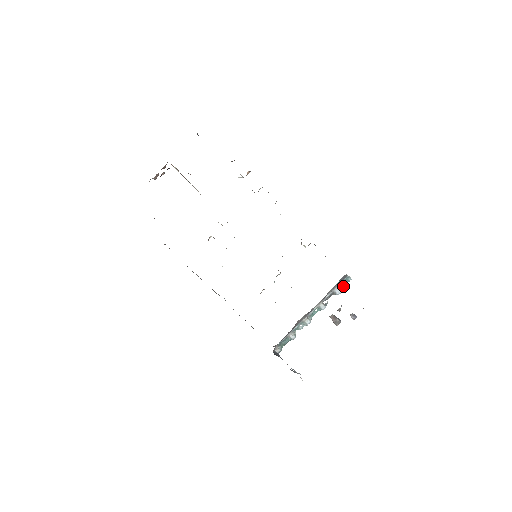
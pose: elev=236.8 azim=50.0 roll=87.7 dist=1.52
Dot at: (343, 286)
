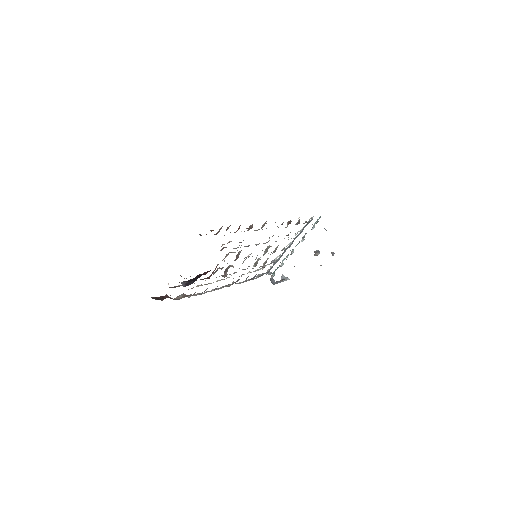
Dot at: (316, 222)
